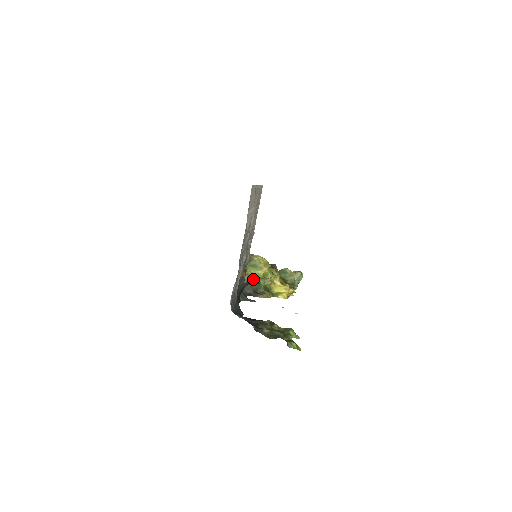
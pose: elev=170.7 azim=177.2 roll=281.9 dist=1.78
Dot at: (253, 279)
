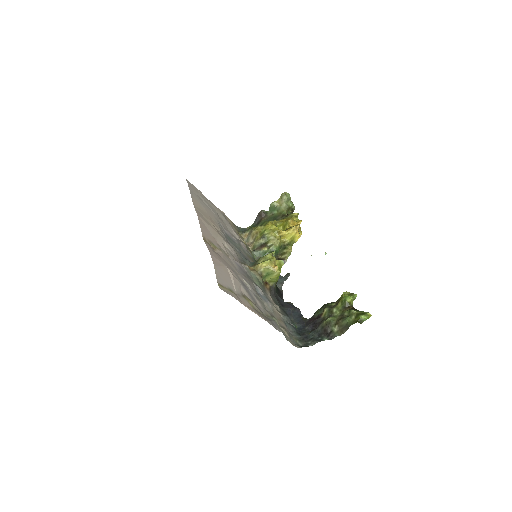
Dot at: (276, 280)
